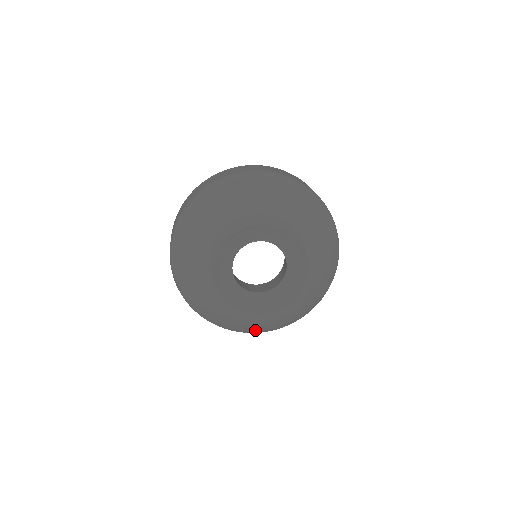
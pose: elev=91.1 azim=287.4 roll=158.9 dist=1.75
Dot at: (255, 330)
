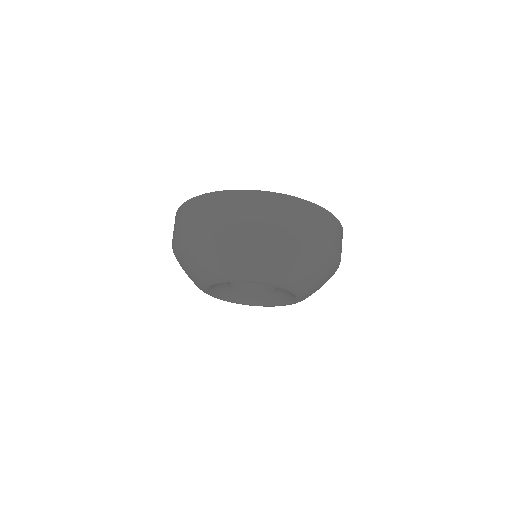
Dot at: occluded
